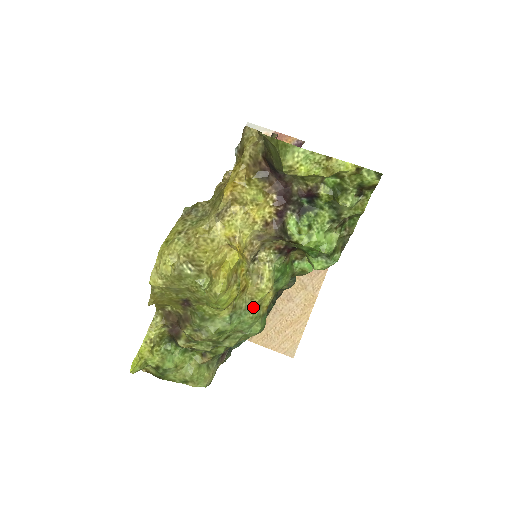
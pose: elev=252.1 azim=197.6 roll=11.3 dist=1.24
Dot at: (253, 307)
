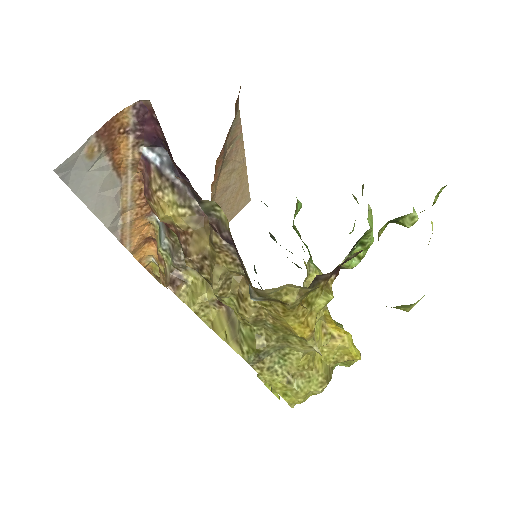
Dot at: occluded
